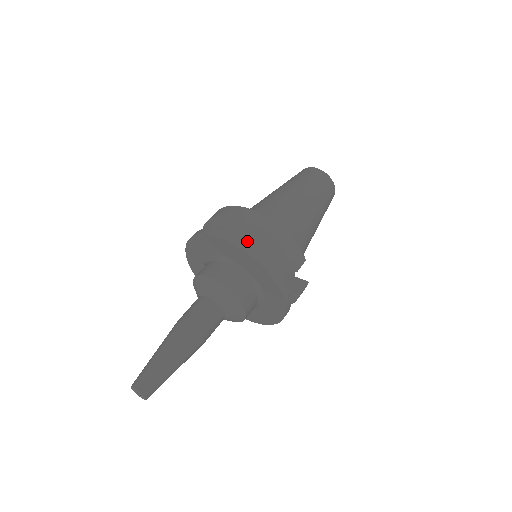
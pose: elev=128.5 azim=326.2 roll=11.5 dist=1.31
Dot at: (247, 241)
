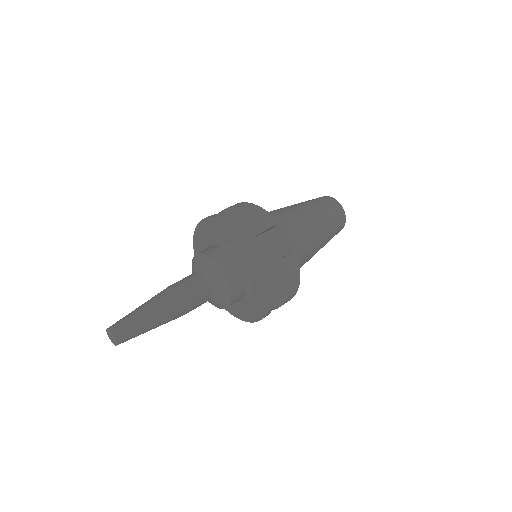
Dot at: occluded
